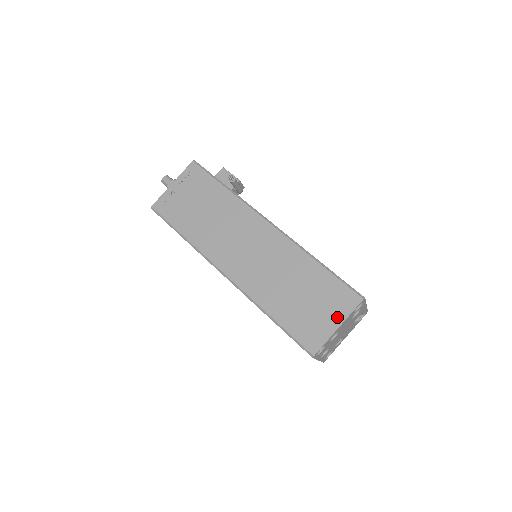
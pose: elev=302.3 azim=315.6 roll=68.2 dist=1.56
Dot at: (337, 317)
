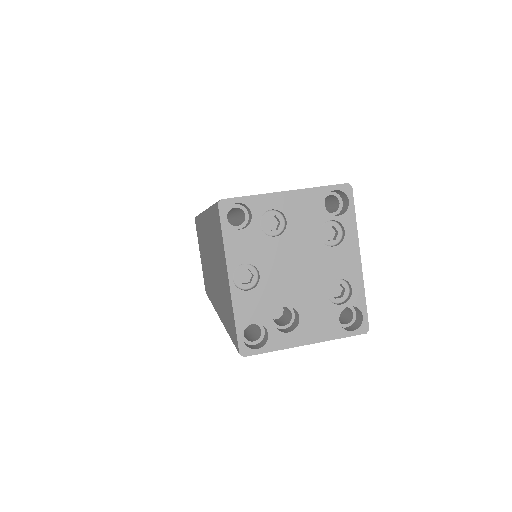
Dot at: occluded
